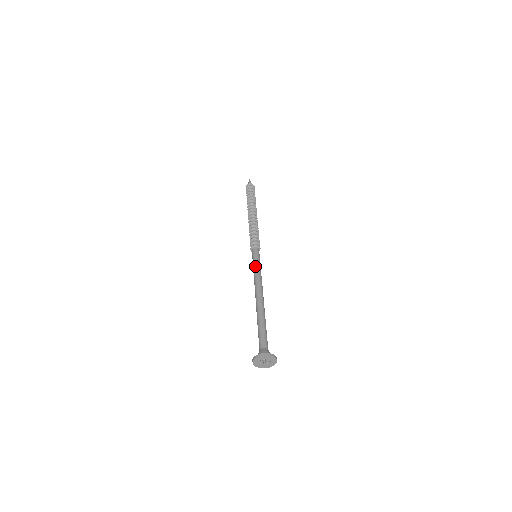
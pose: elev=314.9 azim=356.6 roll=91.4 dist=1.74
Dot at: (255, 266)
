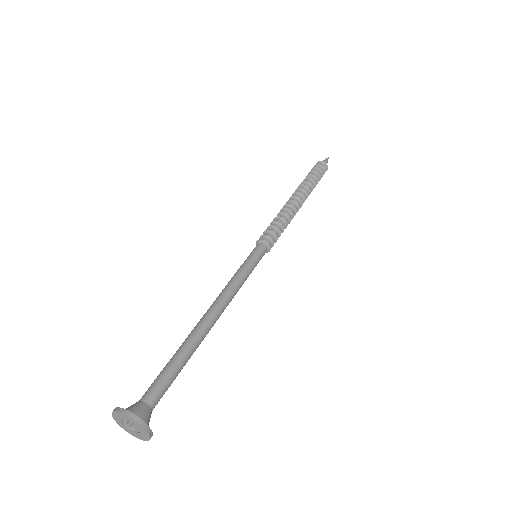
Dot at: (238, 269)
